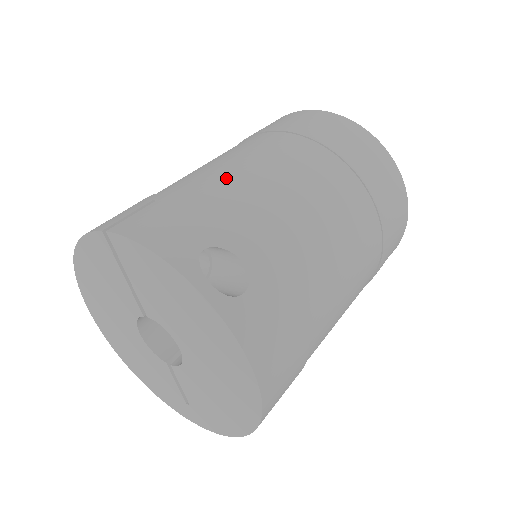
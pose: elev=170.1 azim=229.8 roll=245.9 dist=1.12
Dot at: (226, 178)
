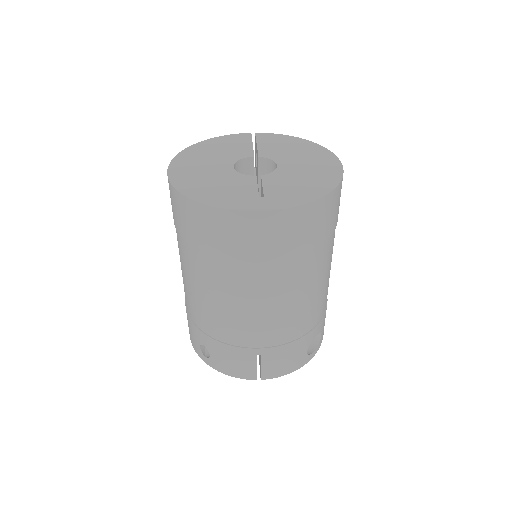
Dot at: (282, 324)
